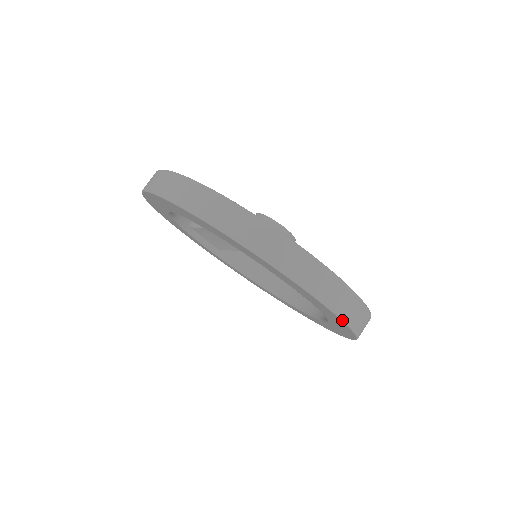
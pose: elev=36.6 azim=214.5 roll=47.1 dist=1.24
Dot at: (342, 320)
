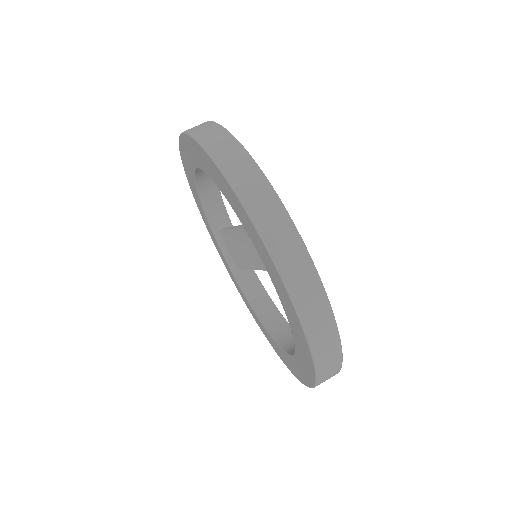
Dot at: (288, 293)
